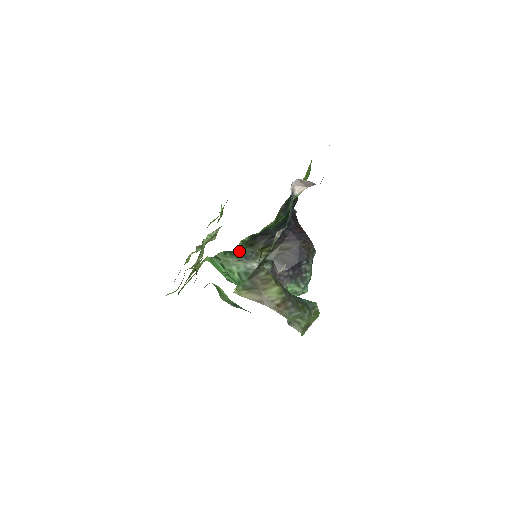
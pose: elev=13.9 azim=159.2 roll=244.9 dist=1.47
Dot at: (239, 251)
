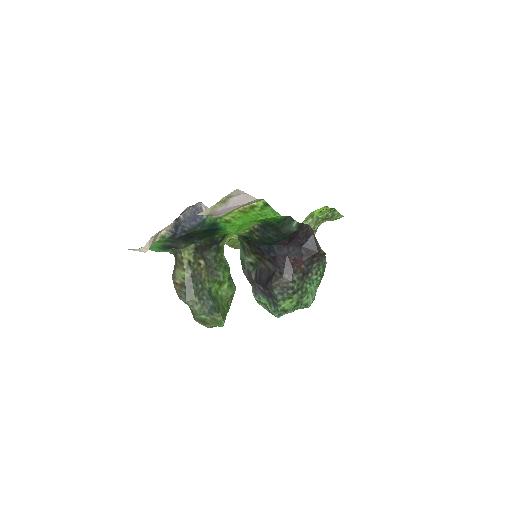
Dot at: (242, 242)
